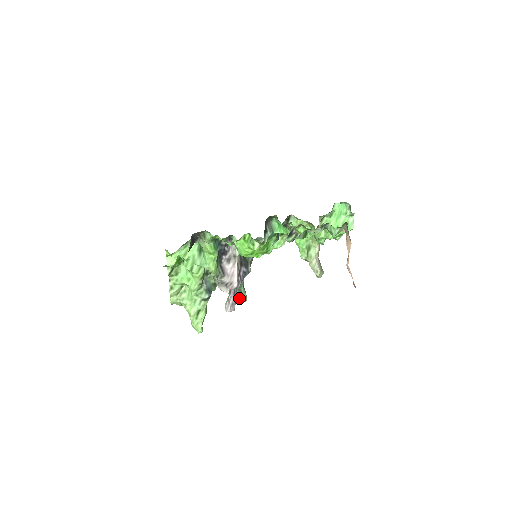
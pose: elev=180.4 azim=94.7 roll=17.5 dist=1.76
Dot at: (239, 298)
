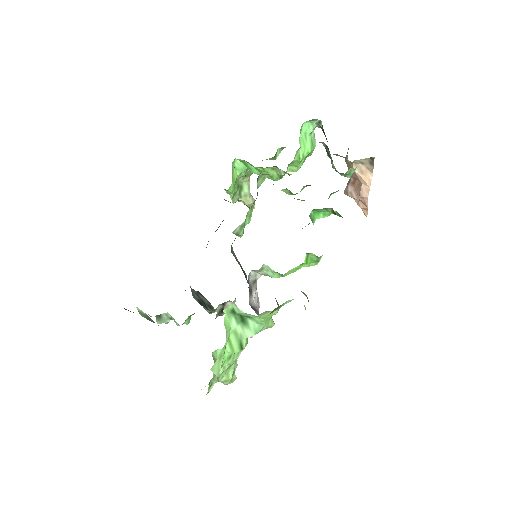
Dot at: occluded
